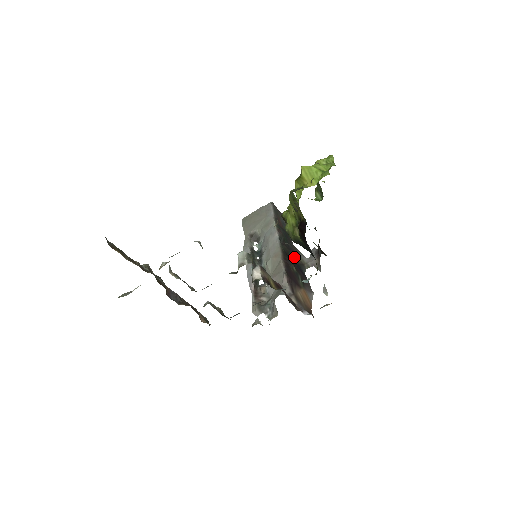
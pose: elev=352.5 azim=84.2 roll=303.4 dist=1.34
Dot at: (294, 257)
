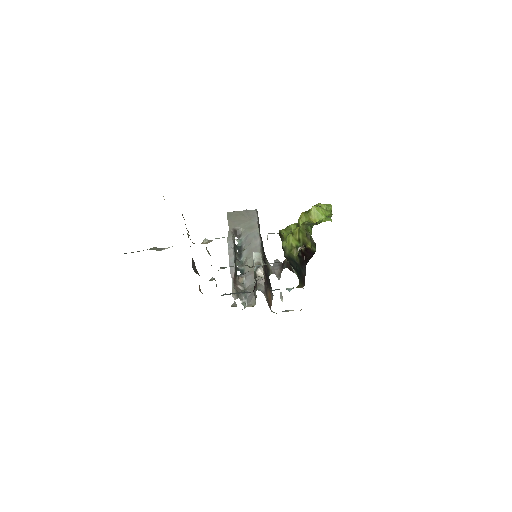
Dot at: occluded
